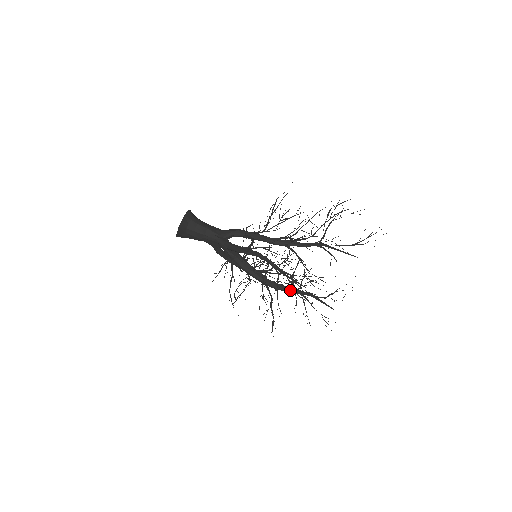
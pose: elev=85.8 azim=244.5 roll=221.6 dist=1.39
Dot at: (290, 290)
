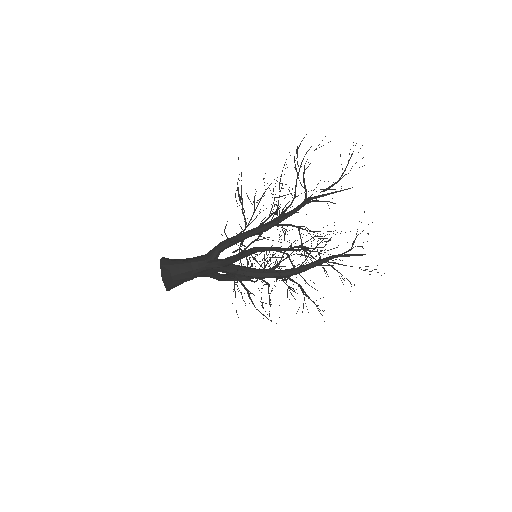
Dot at: (312, 266)
